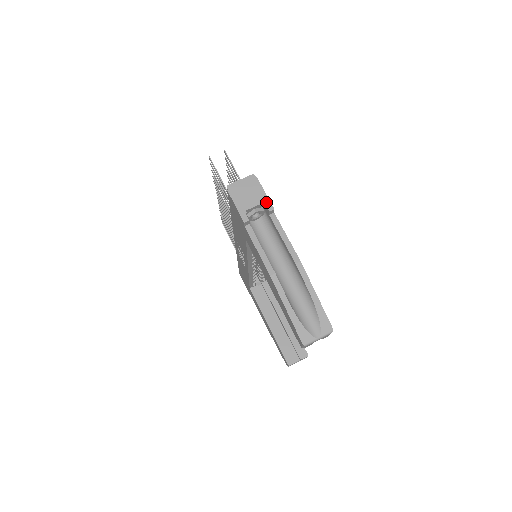
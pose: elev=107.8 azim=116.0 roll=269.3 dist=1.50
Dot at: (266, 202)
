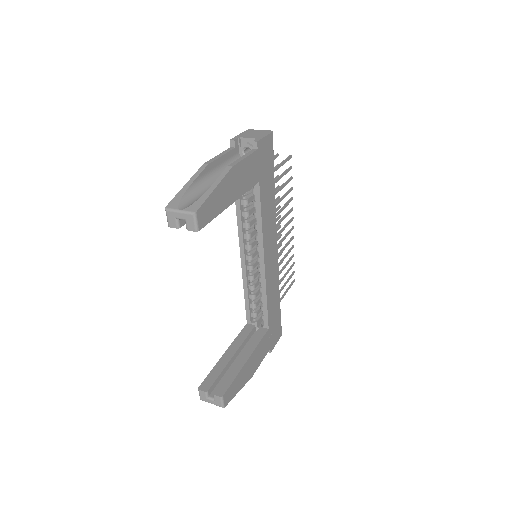
Dot at: (258, 138)
